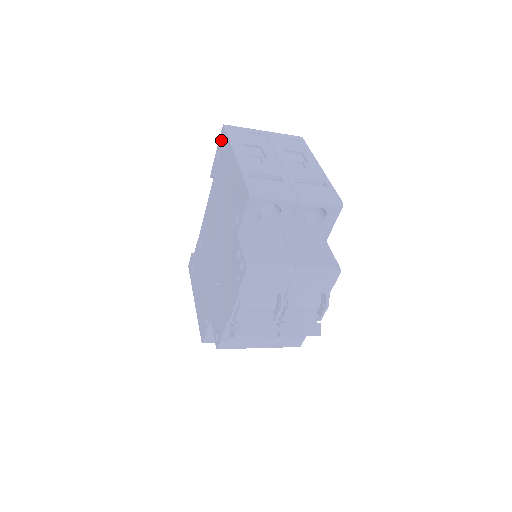
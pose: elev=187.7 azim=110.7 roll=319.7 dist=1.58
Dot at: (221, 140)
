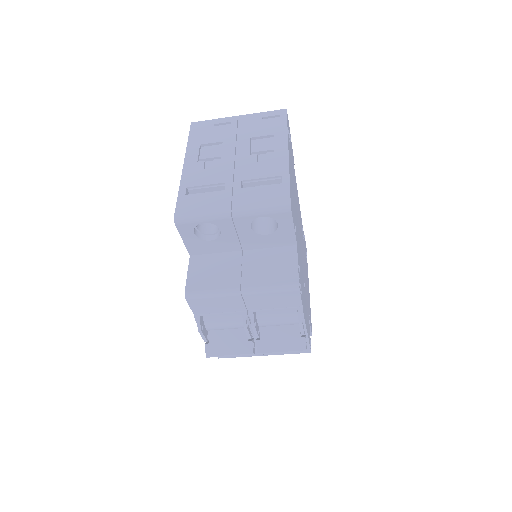
Dot at: occluded
